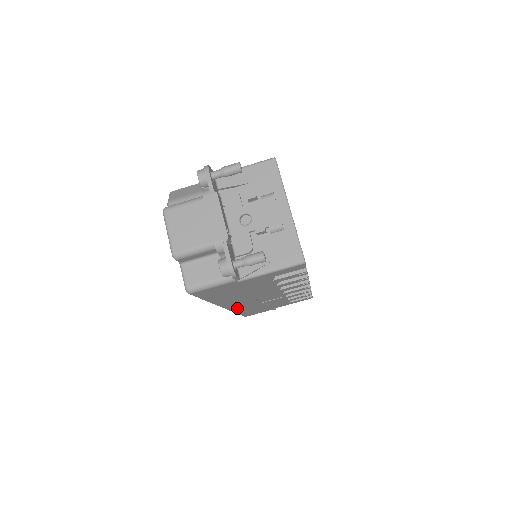
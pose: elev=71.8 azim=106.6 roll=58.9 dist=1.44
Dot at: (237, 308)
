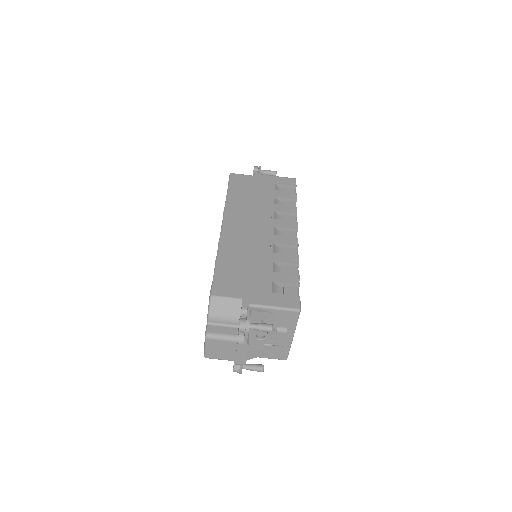
Dot at: occluded
